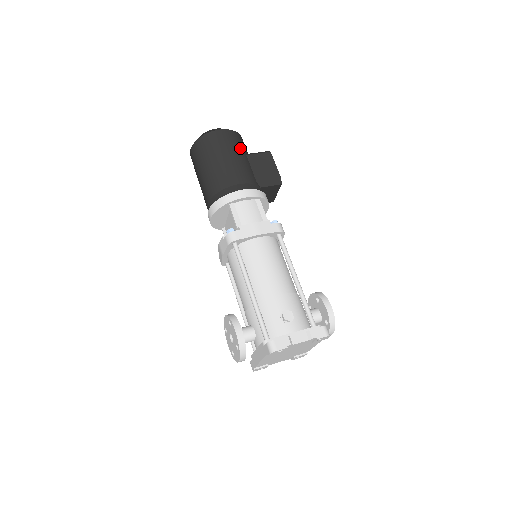
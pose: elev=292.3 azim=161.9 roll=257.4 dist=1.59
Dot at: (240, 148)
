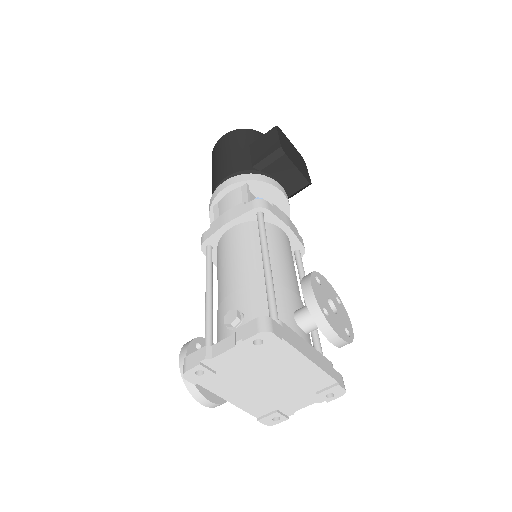
Dot at: (240, 142)
